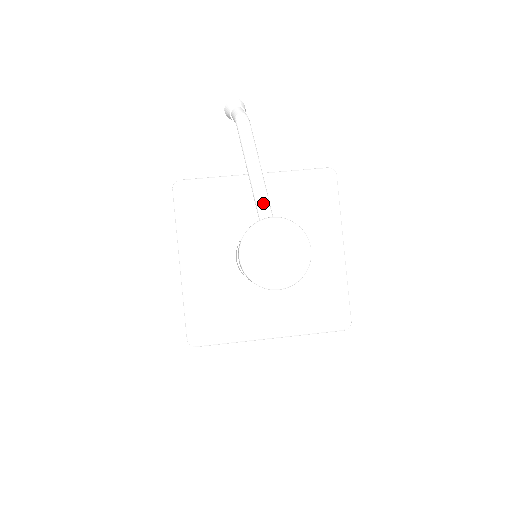
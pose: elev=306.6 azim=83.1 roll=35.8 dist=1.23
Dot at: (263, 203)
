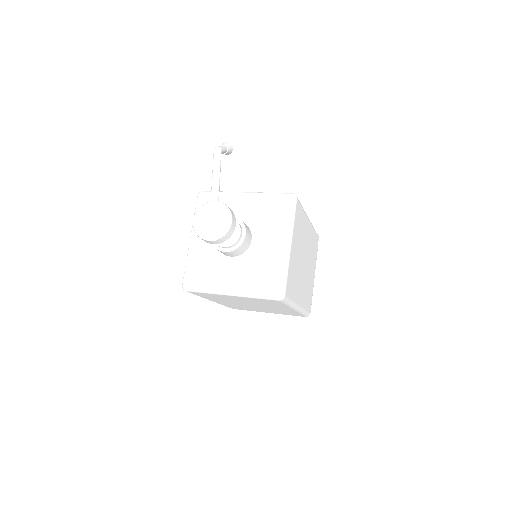
Dot at: (214, 193)
